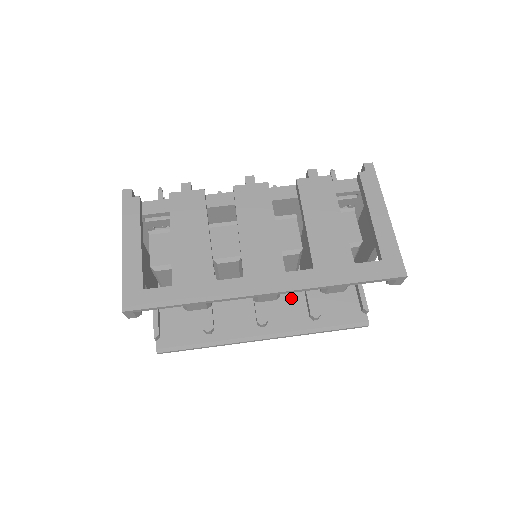
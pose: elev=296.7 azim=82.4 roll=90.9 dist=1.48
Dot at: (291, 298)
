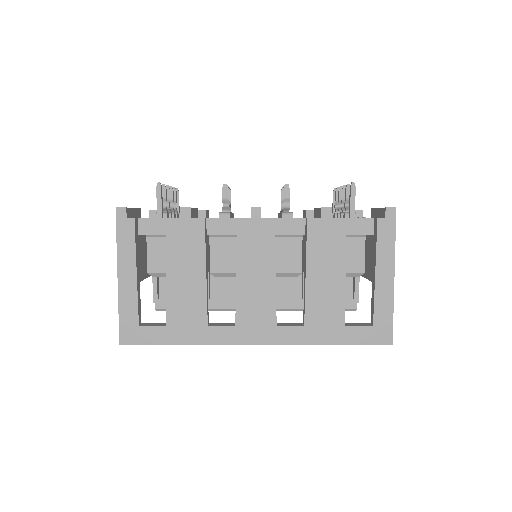
Dot at: occluded
